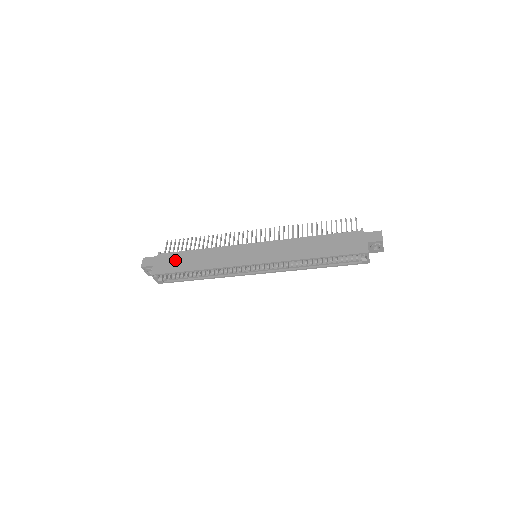
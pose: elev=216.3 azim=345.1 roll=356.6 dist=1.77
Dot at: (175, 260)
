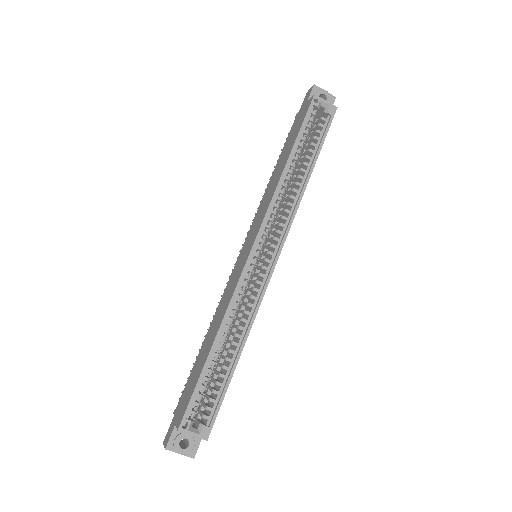
Dot at: (190, 381)
